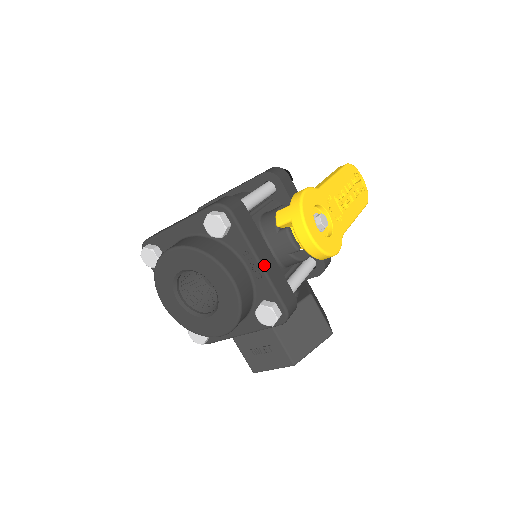
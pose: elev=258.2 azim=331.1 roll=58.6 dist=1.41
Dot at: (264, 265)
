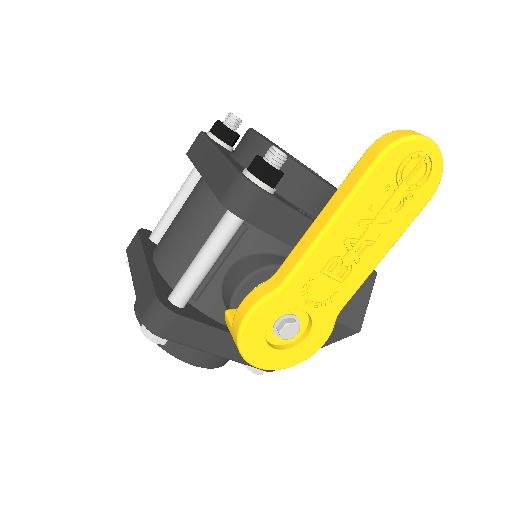
Dot at: (226, 355)
